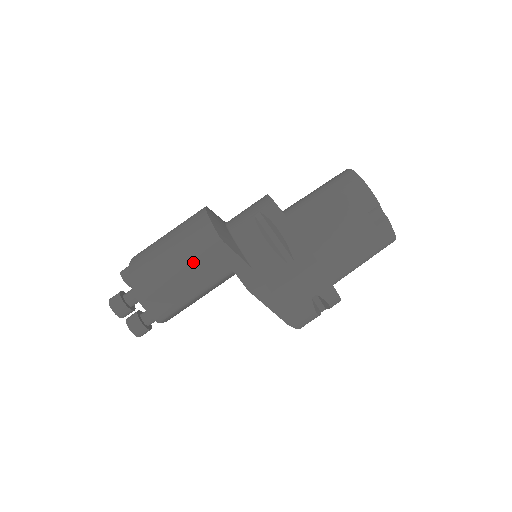
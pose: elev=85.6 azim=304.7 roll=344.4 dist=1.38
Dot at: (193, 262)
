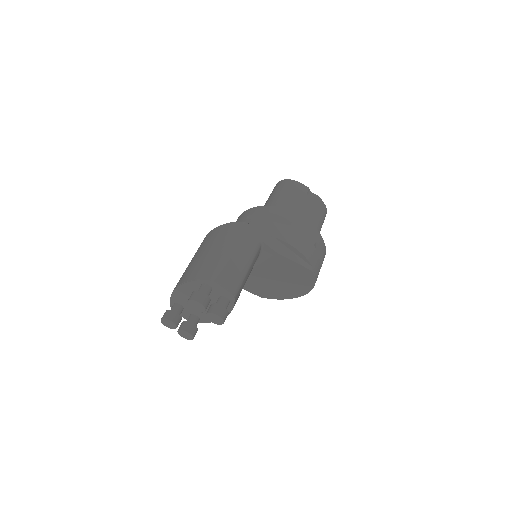
Dot at: (236, 242)
